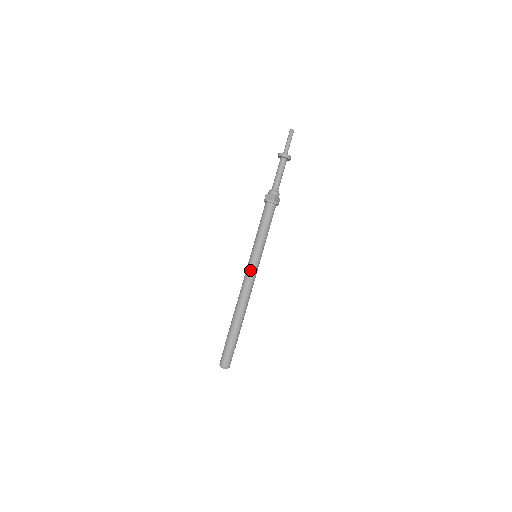
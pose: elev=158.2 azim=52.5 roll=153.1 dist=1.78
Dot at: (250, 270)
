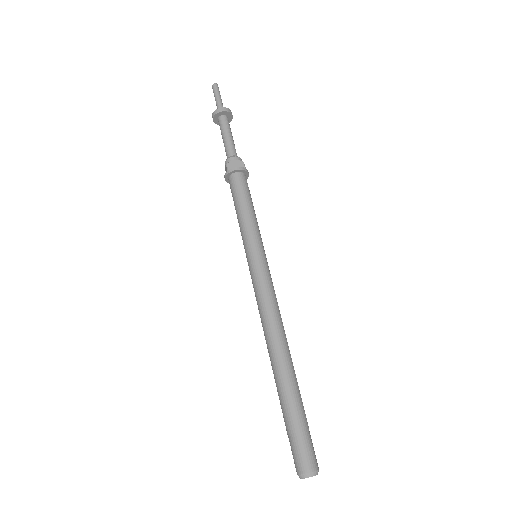
Dot at: (252, 281)
